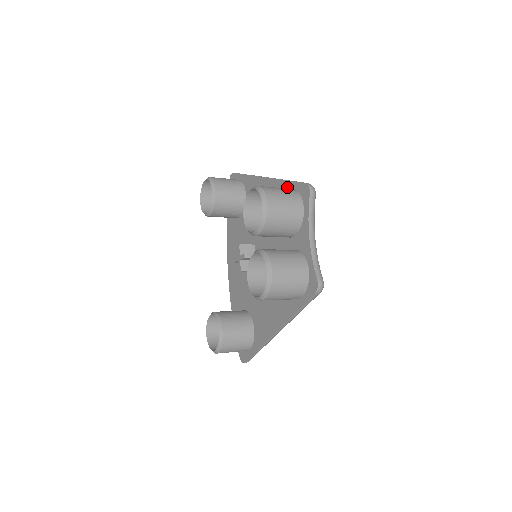
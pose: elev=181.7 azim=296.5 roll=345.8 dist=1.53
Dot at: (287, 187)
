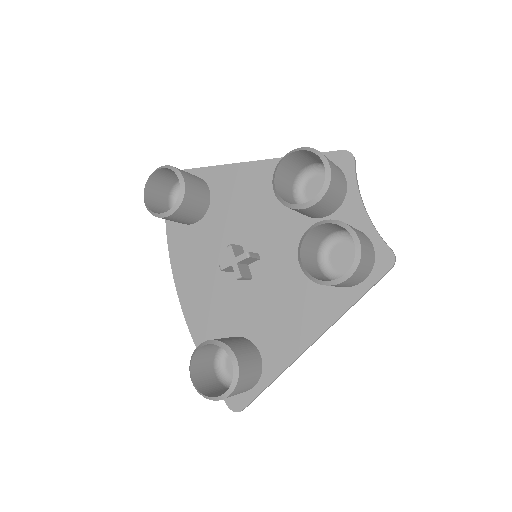
Dot at: occluded
